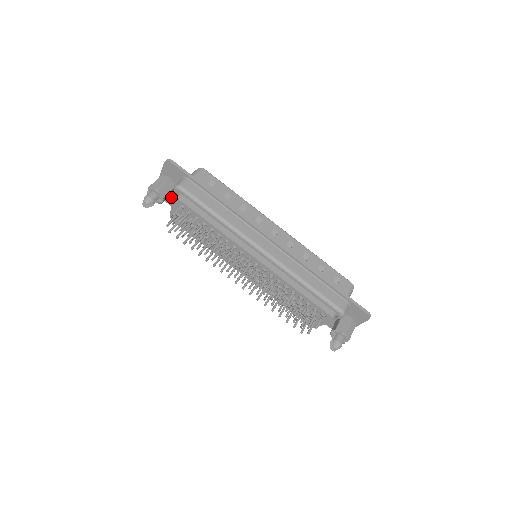
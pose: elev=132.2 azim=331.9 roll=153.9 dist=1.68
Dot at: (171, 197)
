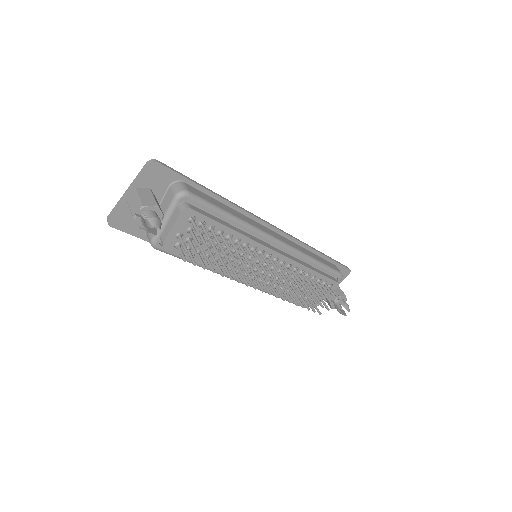
Dot at: occluded
